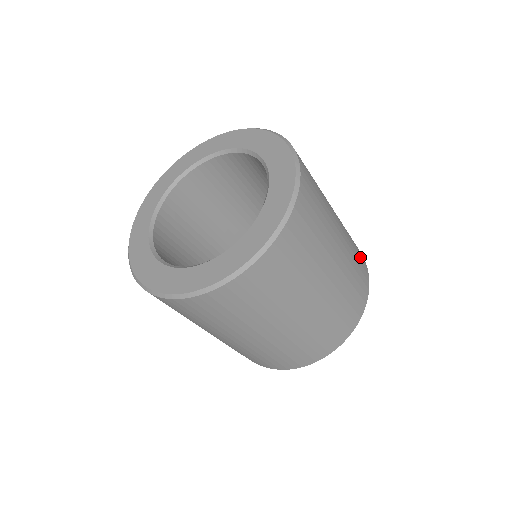
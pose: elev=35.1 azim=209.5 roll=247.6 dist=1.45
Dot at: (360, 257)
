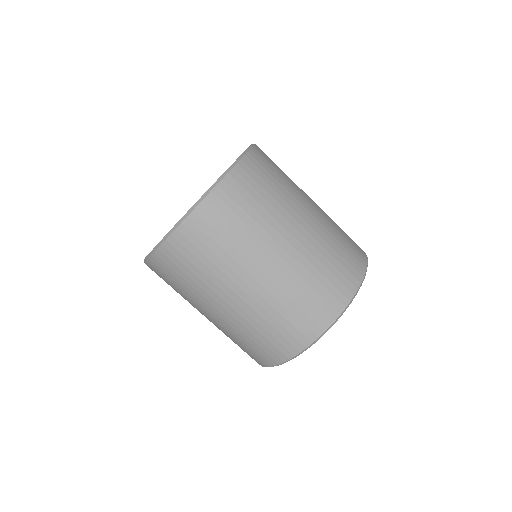
Dot at: occluded
